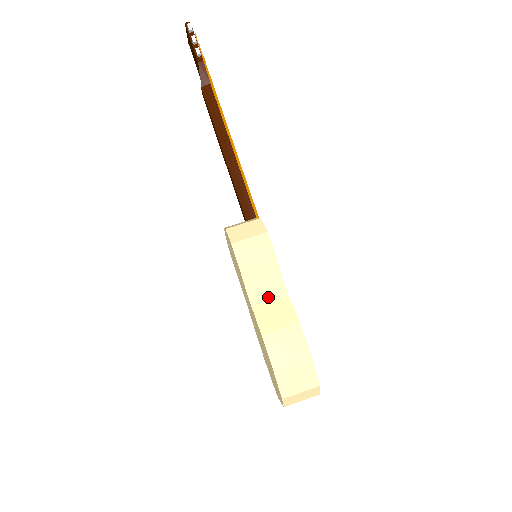
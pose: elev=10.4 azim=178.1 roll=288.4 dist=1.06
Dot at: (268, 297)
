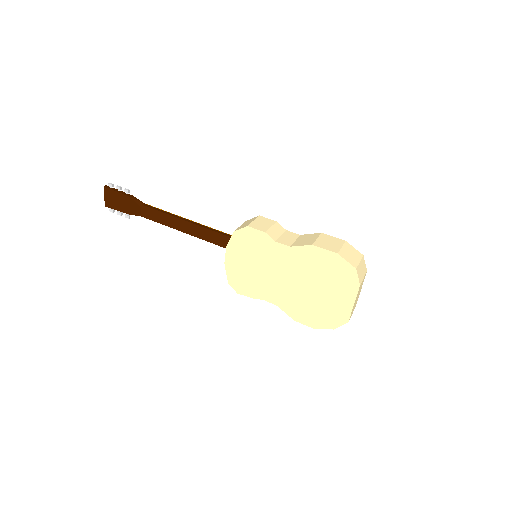
Dot at: (292, 240)
